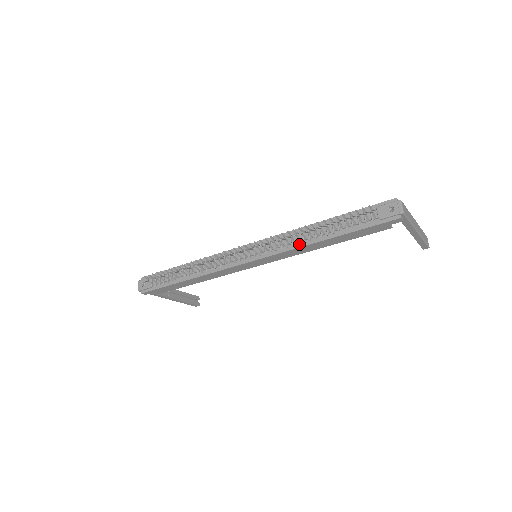
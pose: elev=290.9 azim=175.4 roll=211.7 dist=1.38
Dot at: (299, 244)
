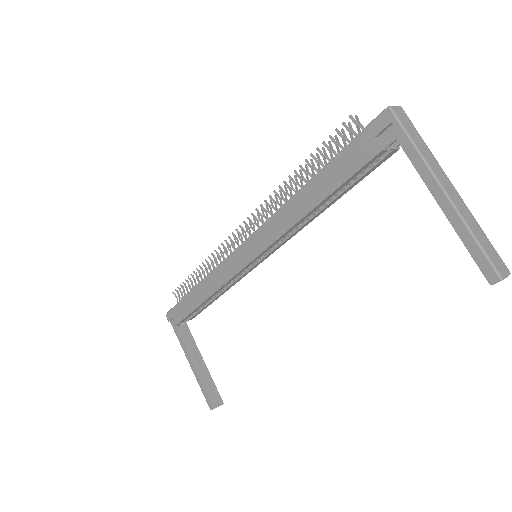
Dot at: (284, 206)
